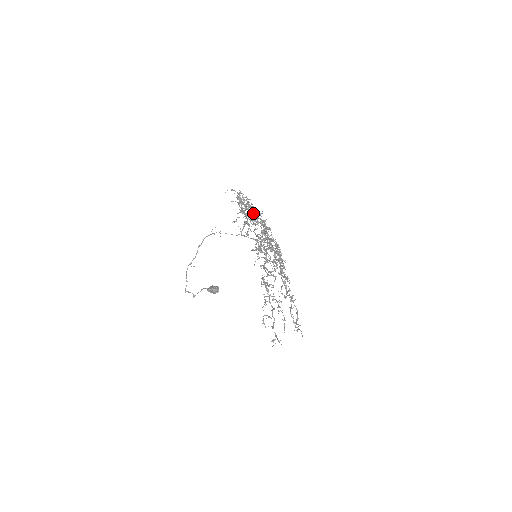
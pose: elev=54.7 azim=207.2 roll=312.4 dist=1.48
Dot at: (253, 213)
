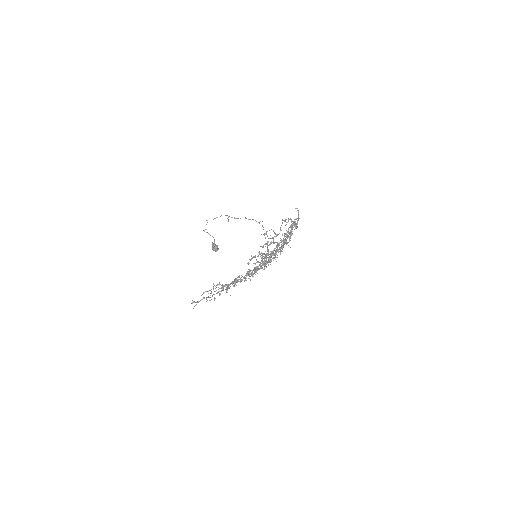
Dot at: occluded
